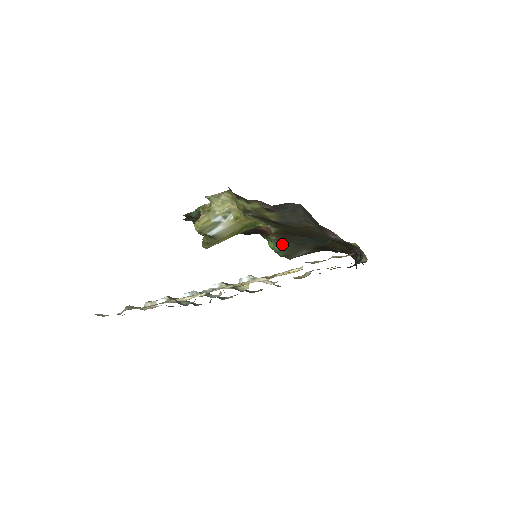
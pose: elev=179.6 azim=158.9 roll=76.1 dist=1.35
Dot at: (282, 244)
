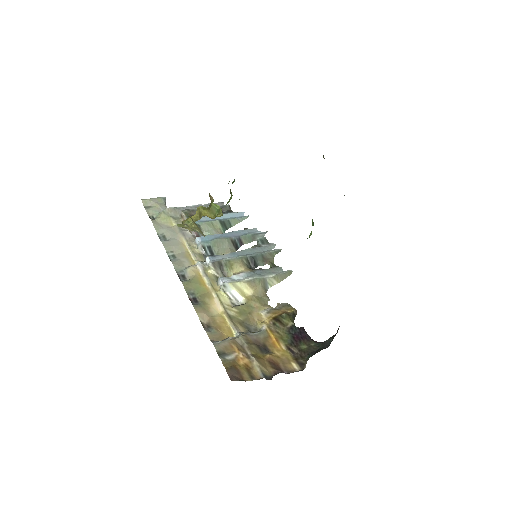
Dot at: occluded
